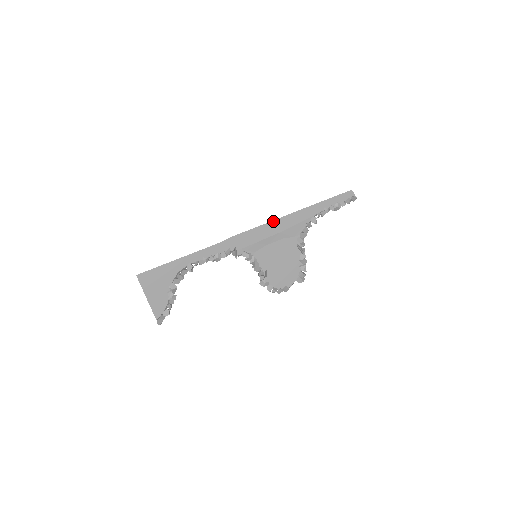
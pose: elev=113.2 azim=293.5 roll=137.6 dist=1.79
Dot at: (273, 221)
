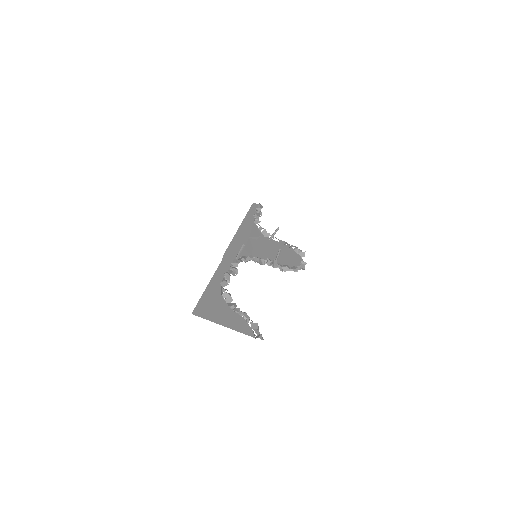
Dot at: (236, 234)
